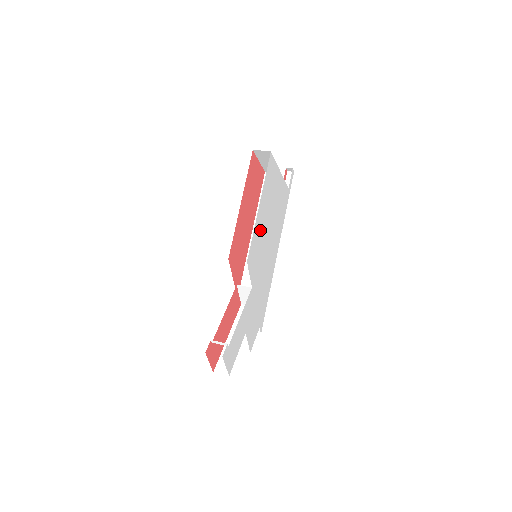
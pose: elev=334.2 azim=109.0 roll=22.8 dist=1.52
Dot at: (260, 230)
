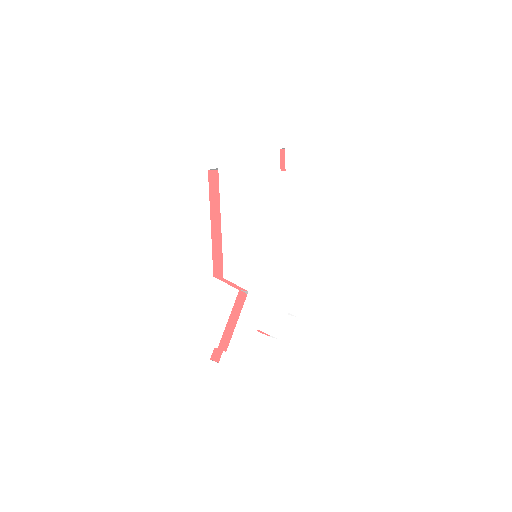
Dot at: (237, 241)
